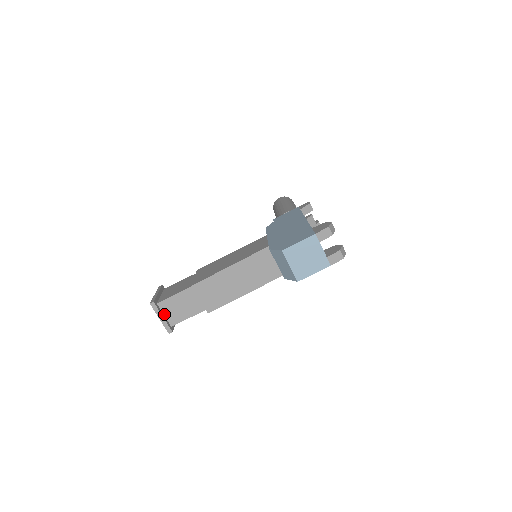
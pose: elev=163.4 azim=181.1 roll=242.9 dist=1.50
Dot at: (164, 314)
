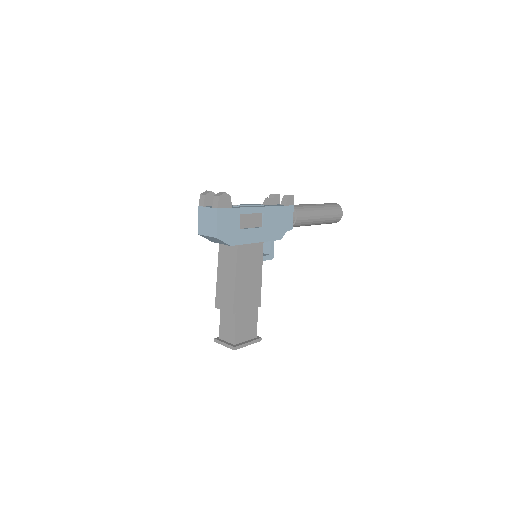
Dot at: (226, 341)
